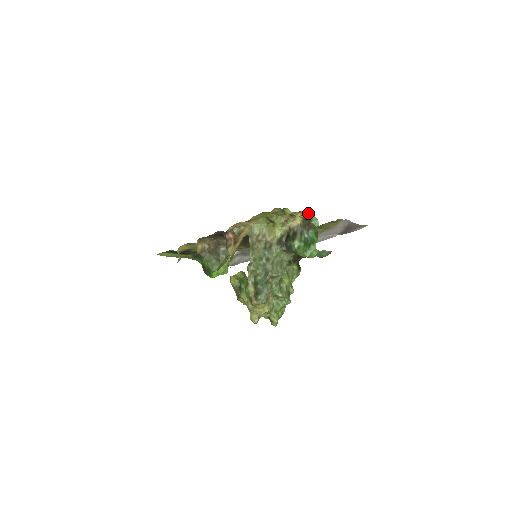
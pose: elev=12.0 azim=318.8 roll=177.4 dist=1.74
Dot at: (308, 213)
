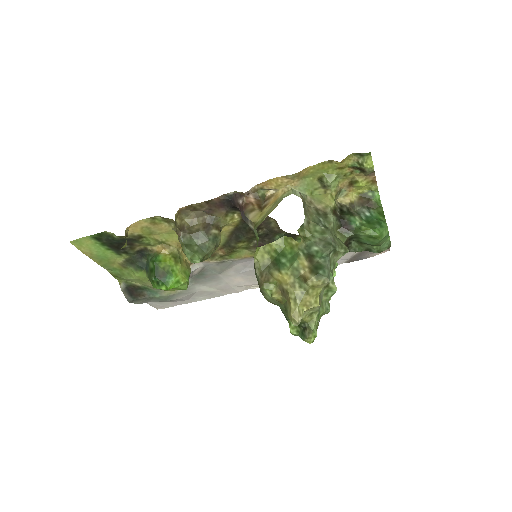
Dot at: (373, 185)
